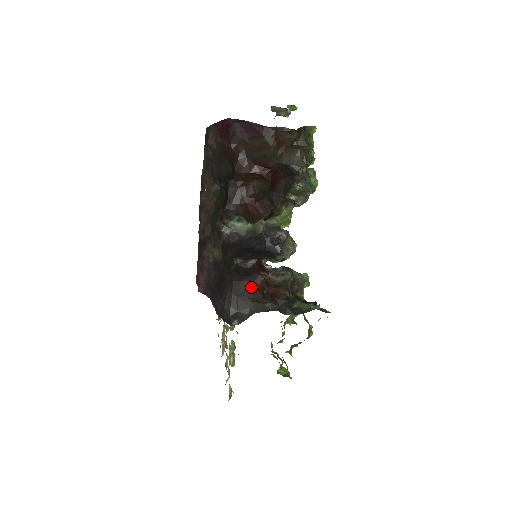
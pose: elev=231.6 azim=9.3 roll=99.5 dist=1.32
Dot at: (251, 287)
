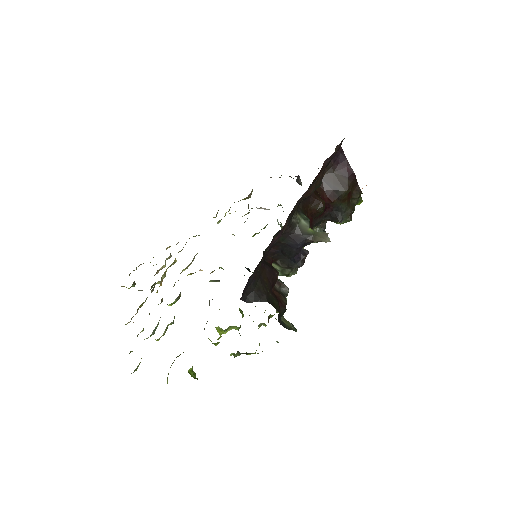
Dot at: (270, 278)
